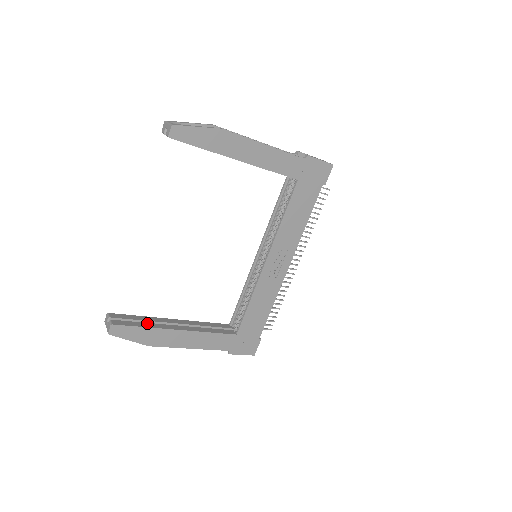
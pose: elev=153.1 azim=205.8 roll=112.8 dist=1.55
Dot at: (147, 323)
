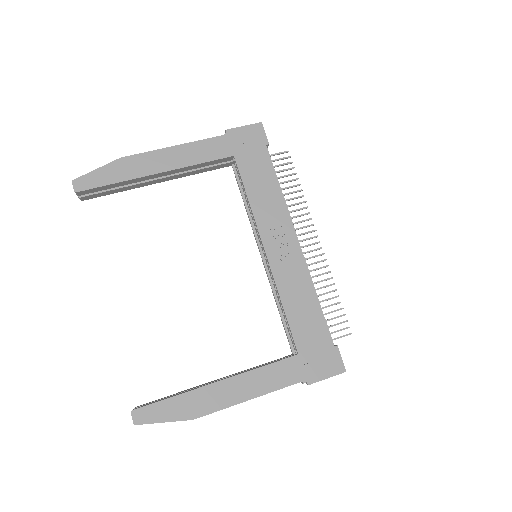
Dot at: occluded
